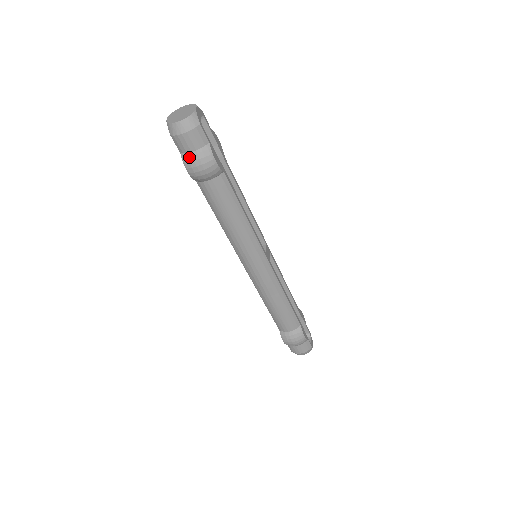
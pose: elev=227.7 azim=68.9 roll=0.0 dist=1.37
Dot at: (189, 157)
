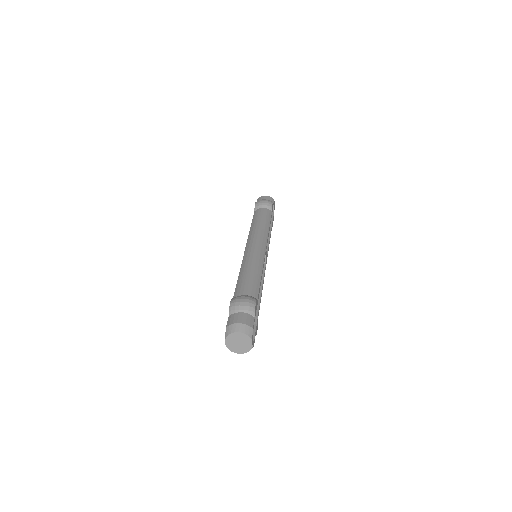
Dot at: occluded
